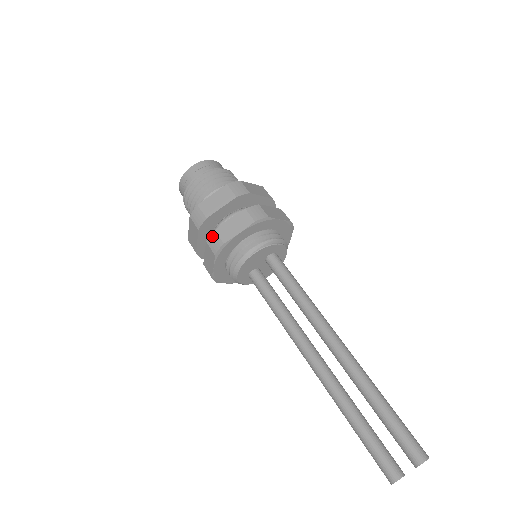
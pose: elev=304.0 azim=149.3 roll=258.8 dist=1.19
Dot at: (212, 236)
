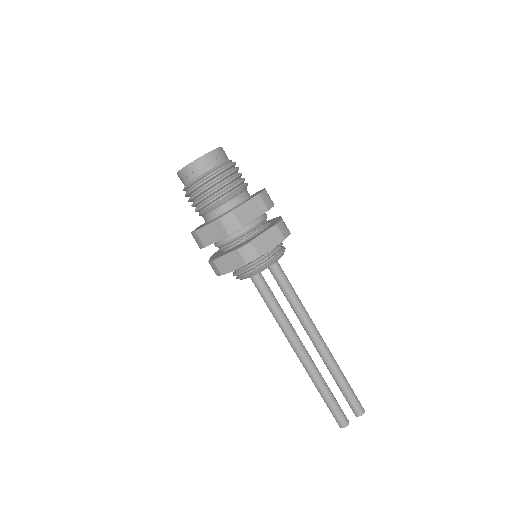
Dot at: (247, 247)
